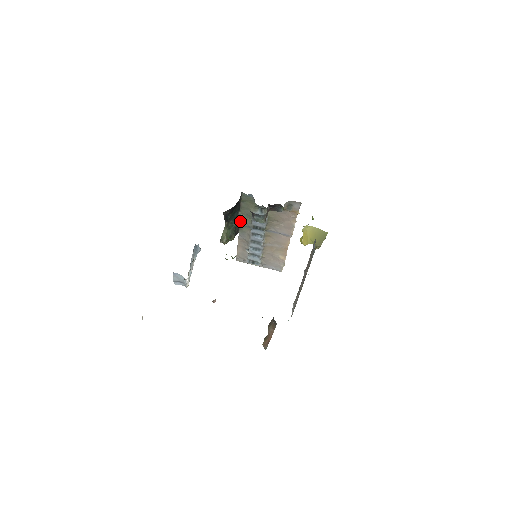
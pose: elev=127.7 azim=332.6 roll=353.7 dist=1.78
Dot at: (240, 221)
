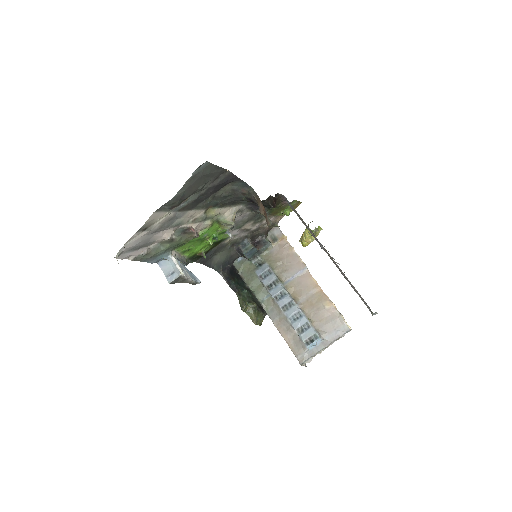
Dot at: (255, 295)
